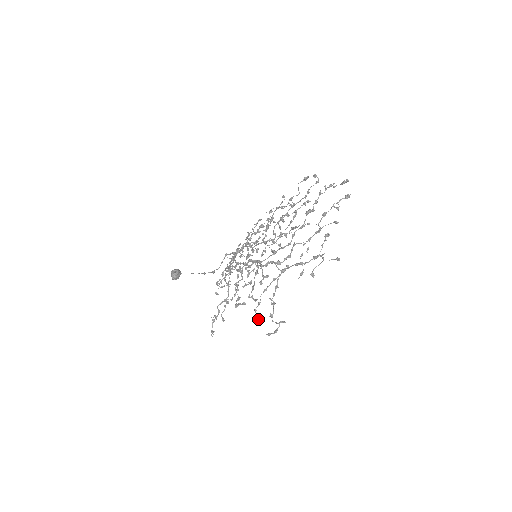
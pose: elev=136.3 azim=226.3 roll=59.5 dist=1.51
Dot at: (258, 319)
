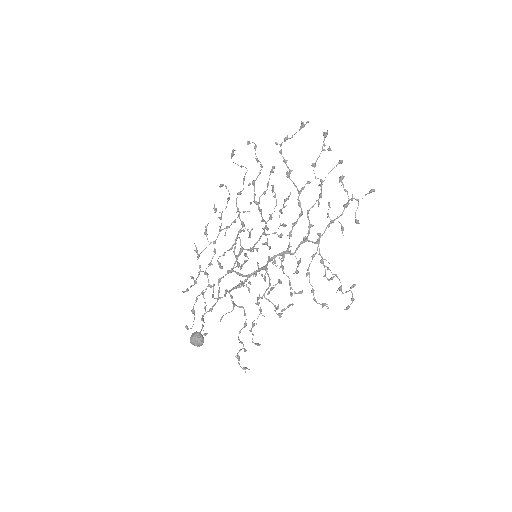
Dot at: (322, 305)
